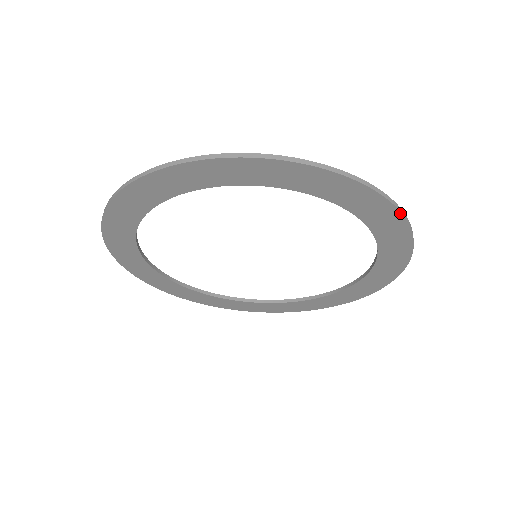
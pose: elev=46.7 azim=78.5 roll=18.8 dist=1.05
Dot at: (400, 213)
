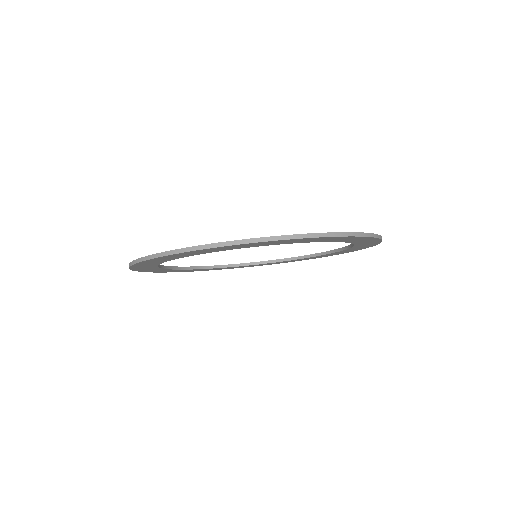
Dot at: (376, 238)
